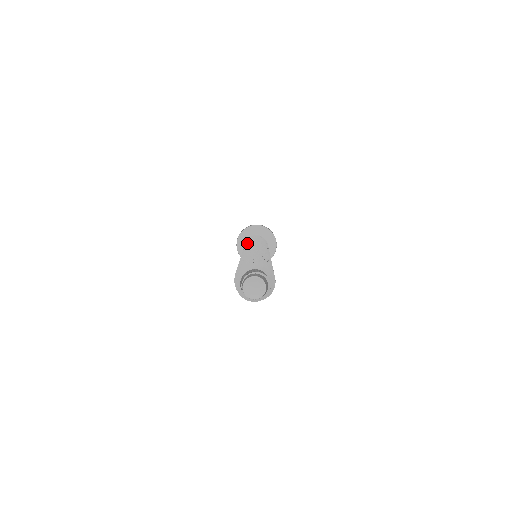
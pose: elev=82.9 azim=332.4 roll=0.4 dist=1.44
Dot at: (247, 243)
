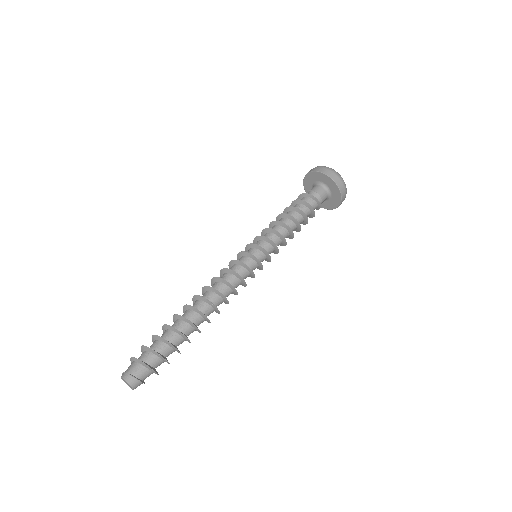
Dot at: occluded
